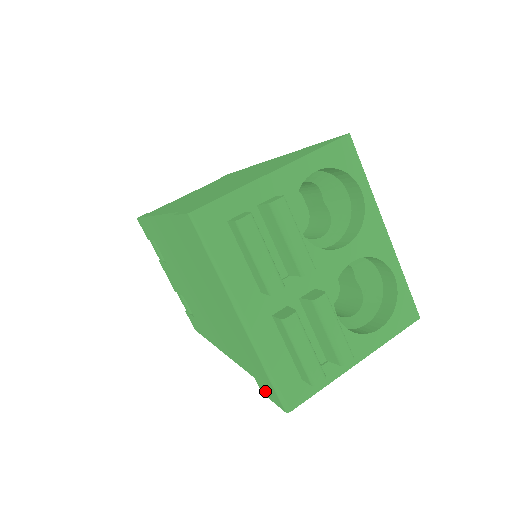
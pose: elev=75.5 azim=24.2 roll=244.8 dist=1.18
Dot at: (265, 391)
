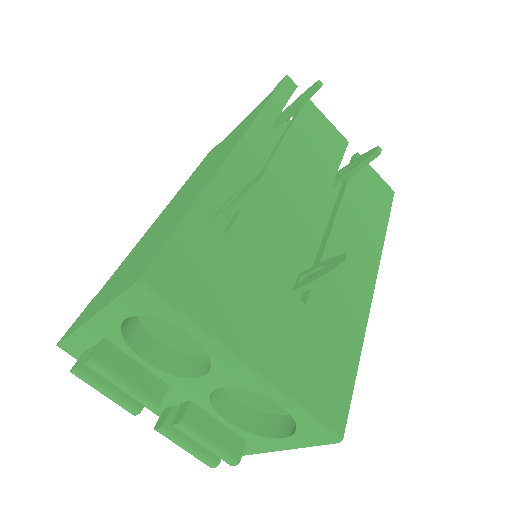
Dot at: occluded
